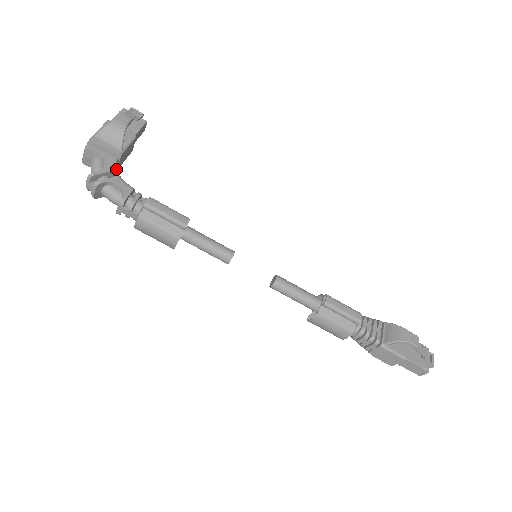
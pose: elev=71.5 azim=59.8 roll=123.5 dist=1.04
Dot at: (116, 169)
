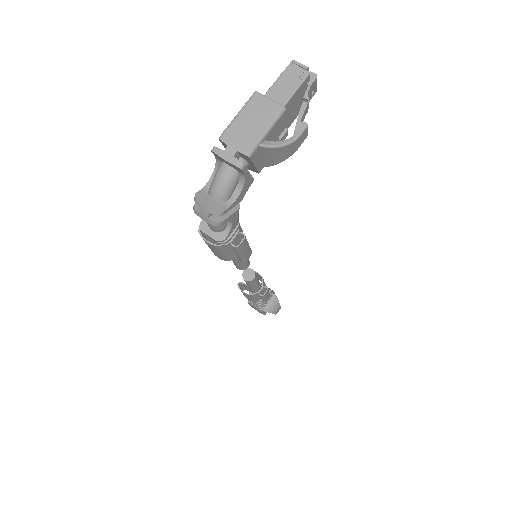
Dot at: occluded
